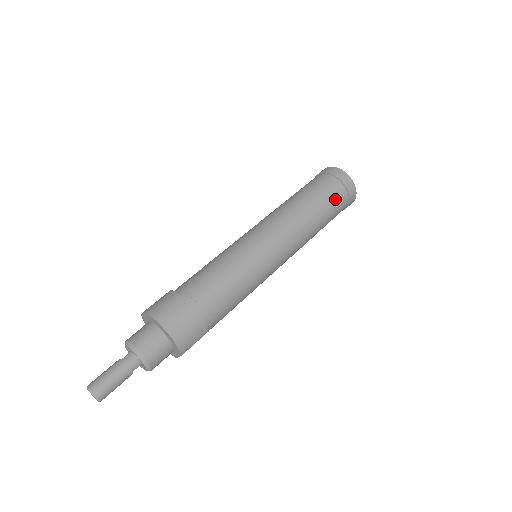
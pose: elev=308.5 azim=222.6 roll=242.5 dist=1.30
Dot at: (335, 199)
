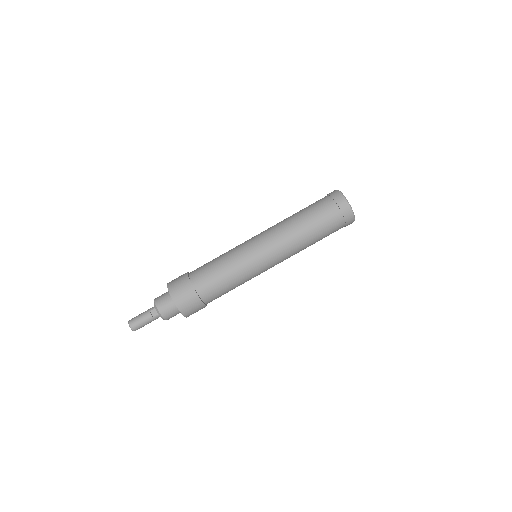
Dot at: occluded
